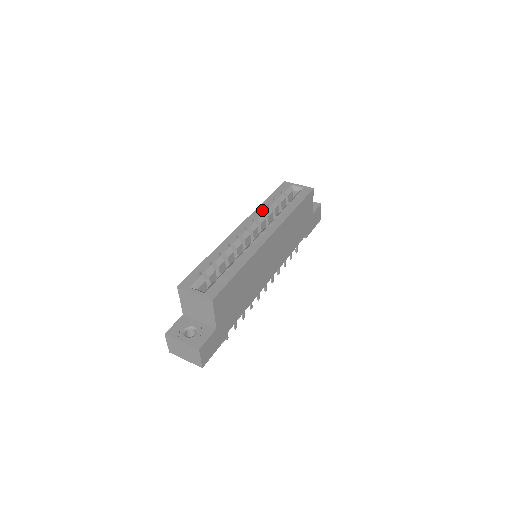
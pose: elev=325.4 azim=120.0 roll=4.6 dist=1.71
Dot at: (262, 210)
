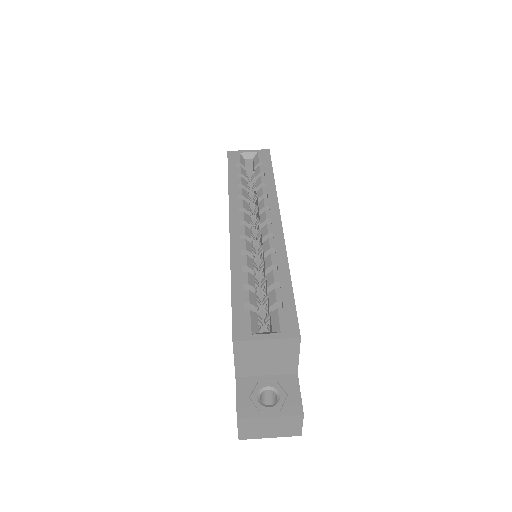
Dot at: (237, 194)
